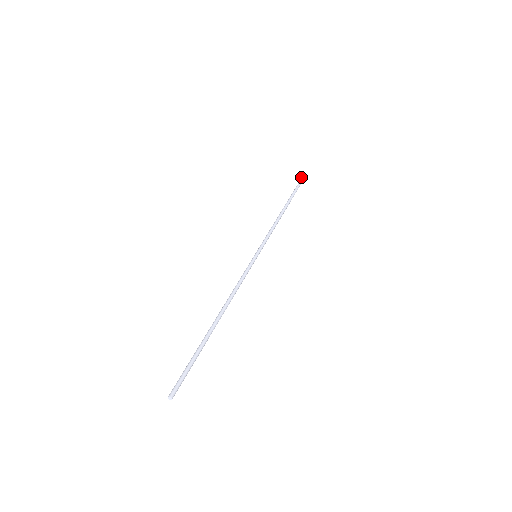
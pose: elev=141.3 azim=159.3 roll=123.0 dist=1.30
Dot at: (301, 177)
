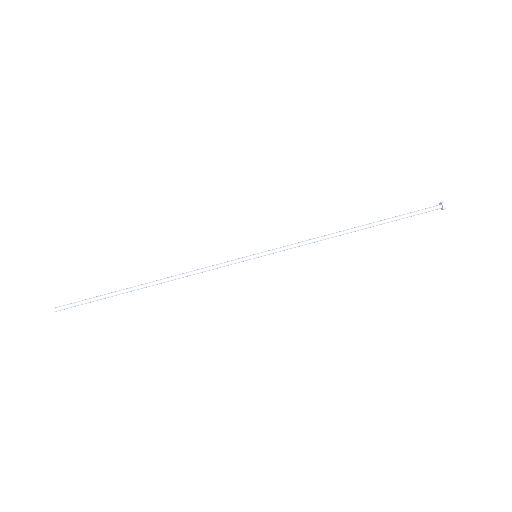
Dot at: (445, 207)
